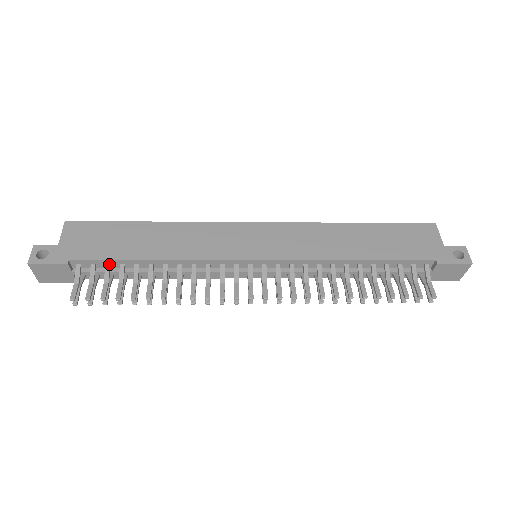
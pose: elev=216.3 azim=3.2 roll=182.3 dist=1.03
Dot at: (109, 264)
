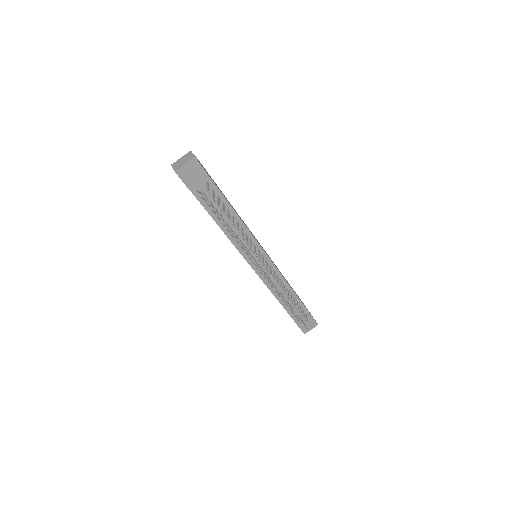
Dot at: (219, 197)
